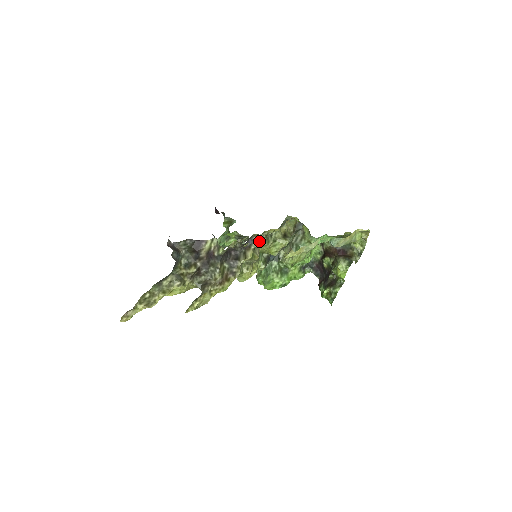
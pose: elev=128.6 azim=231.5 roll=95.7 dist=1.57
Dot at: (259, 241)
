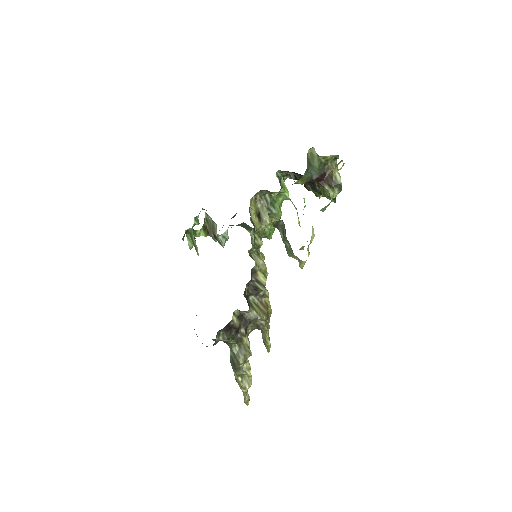
Dot at: (251, 253)
